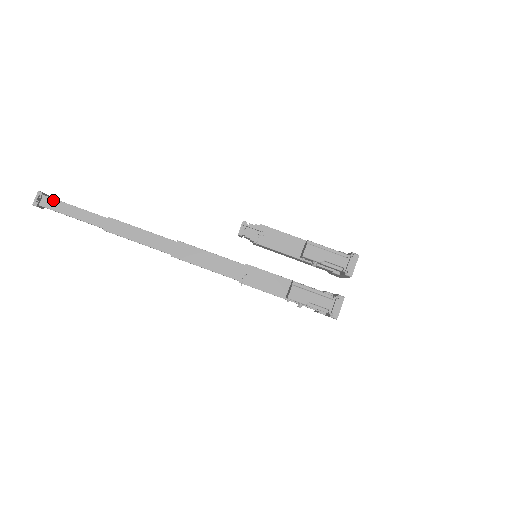
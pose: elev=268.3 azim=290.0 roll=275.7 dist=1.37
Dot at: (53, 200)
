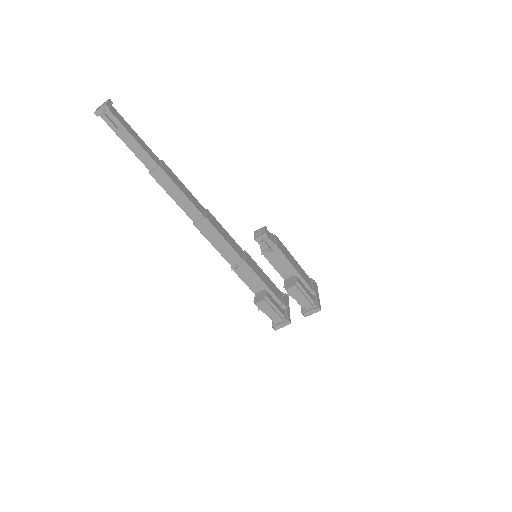
Dot at: (116, 120)
